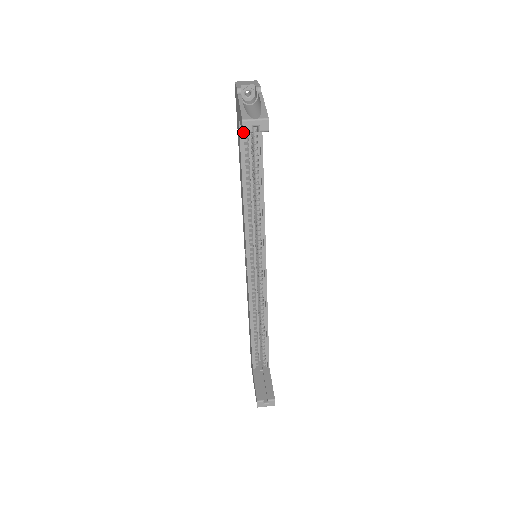
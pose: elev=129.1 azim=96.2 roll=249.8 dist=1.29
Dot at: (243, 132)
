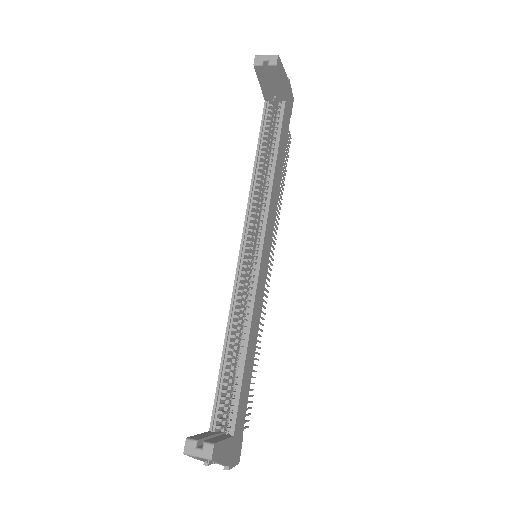
Dot at: (254, 64)
